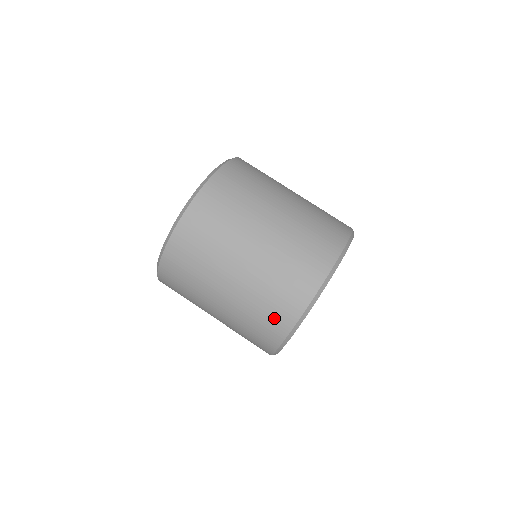
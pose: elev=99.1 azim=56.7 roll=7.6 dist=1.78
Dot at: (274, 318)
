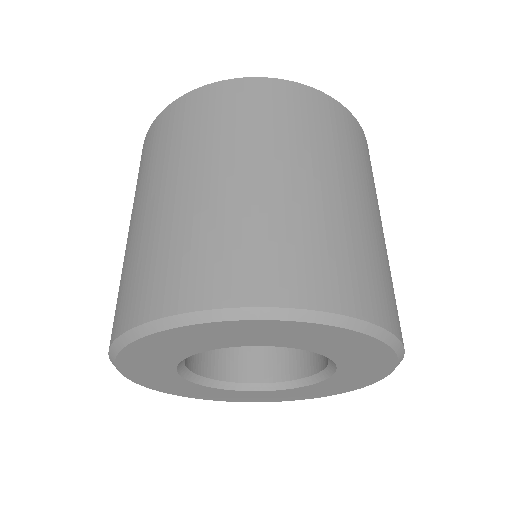
Dot at: occluded
